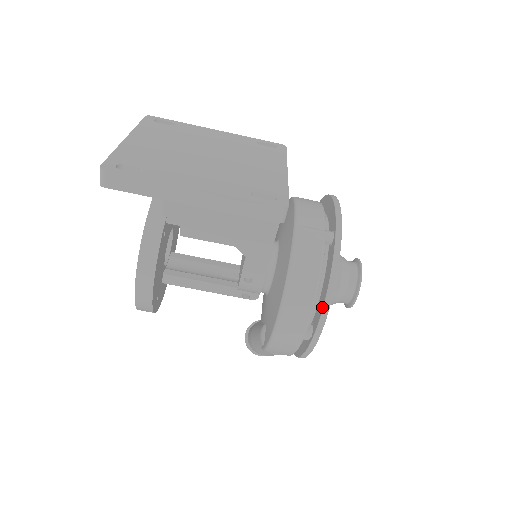
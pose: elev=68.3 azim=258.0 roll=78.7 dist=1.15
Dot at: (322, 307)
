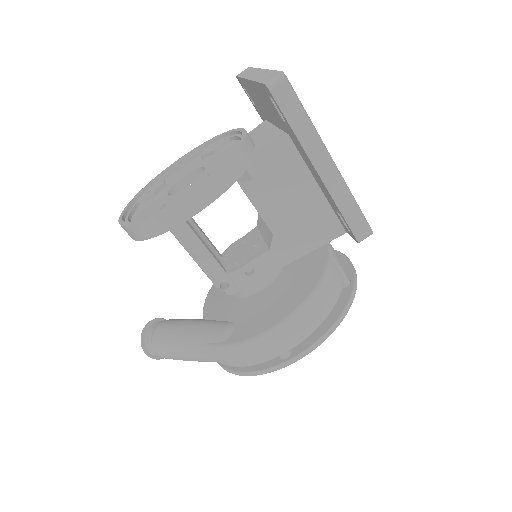
Dot at: (321, 335)
